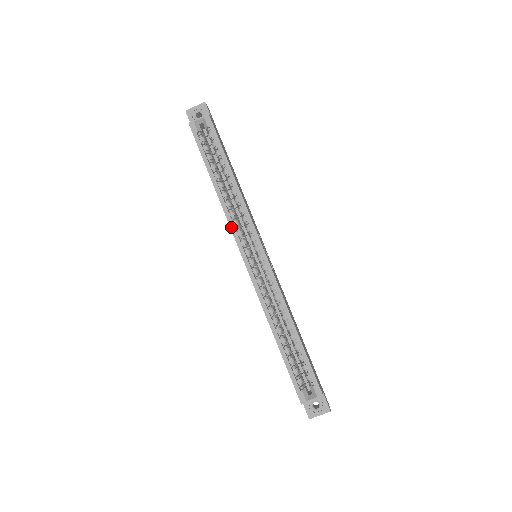
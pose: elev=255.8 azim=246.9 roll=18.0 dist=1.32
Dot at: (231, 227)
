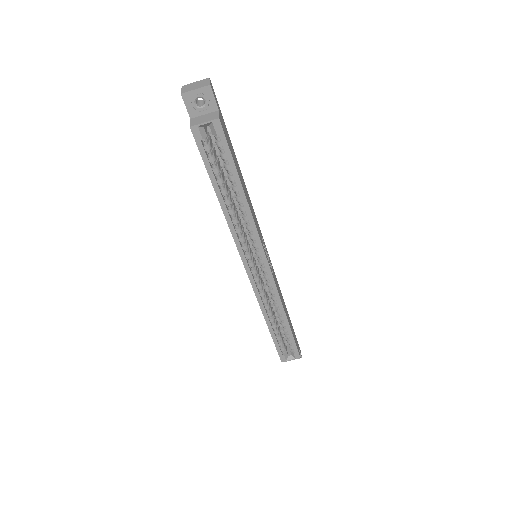
Dot at: (236, 244)
